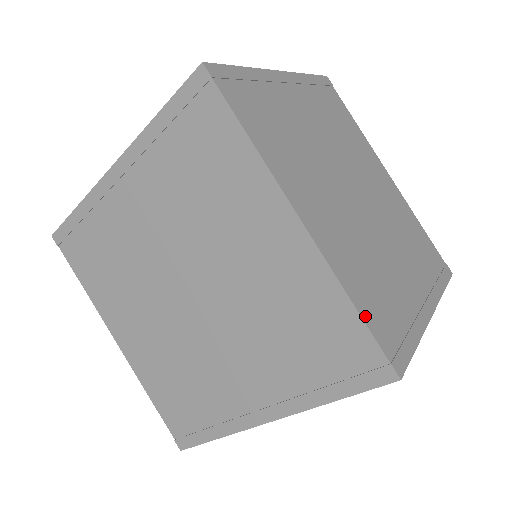
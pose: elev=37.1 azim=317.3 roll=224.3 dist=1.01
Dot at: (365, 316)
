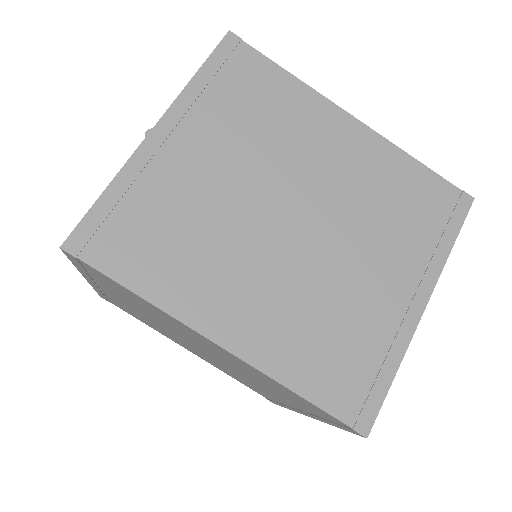
Dot at: (316, 397)
